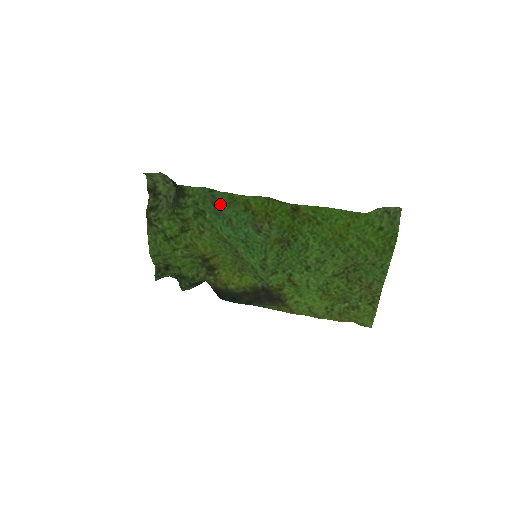
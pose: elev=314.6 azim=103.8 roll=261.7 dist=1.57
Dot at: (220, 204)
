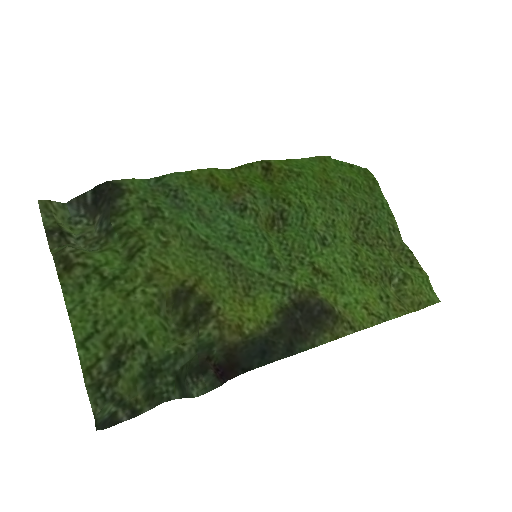
Dot at: (178, 189)
